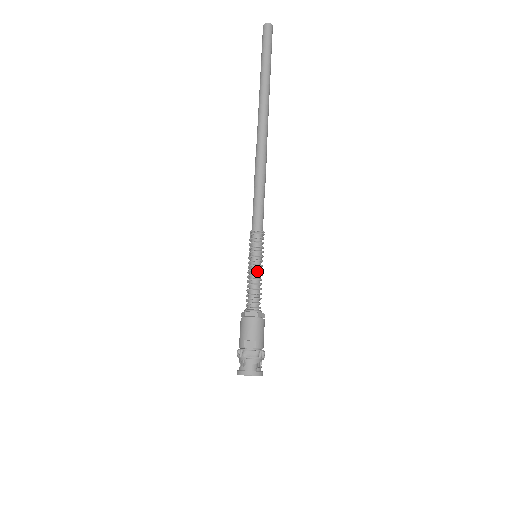
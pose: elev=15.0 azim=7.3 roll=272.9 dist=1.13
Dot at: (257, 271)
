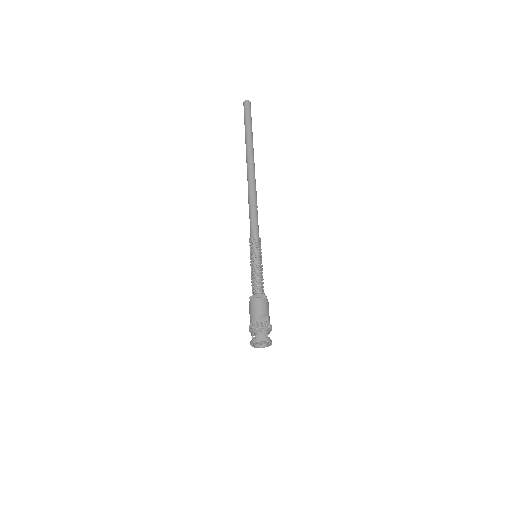
Dot at: (260, 266)
